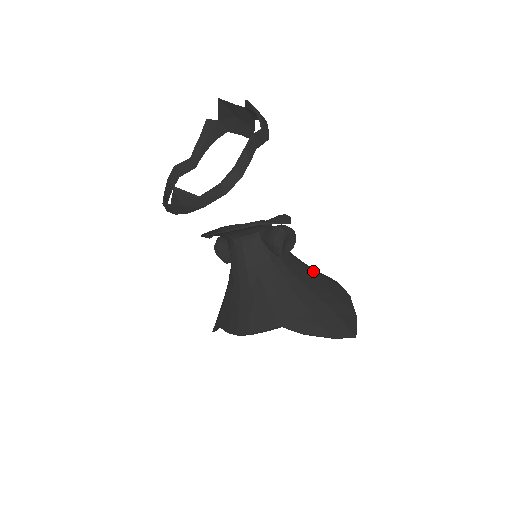
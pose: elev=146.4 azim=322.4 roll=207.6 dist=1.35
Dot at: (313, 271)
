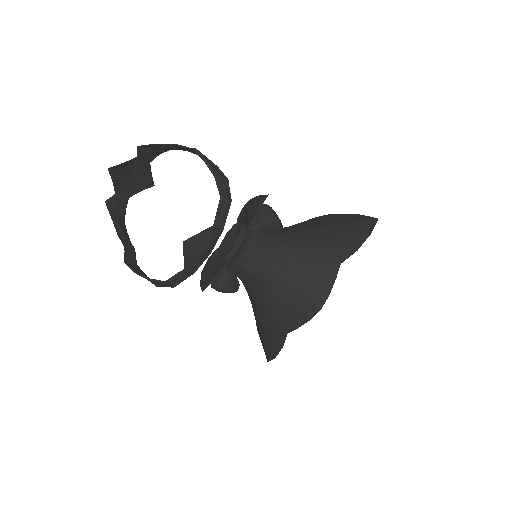
Dot at: (297, 224)
